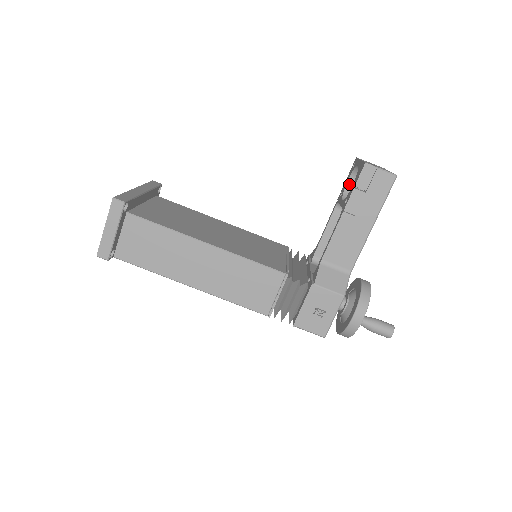
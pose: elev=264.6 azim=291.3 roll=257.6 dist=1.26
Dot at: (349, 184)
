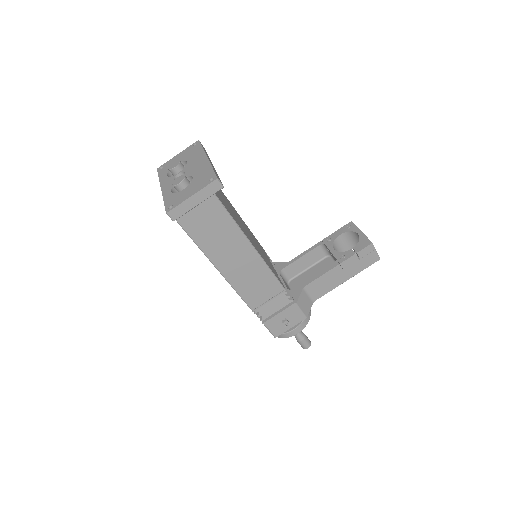
Dot at: (339, 237)
